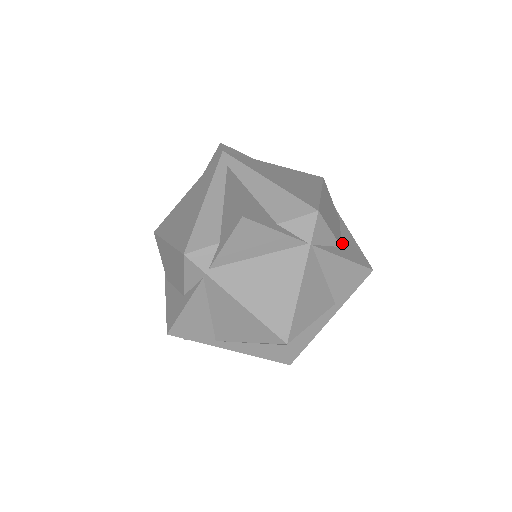
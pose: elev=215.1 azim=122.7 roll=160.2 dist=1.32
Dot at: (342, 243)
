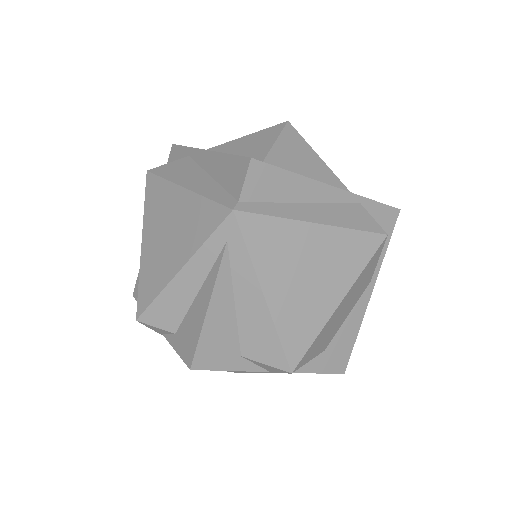
Dot at: (332, 341)
